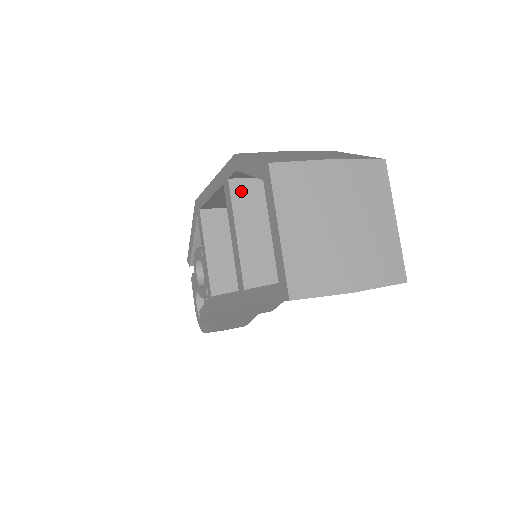
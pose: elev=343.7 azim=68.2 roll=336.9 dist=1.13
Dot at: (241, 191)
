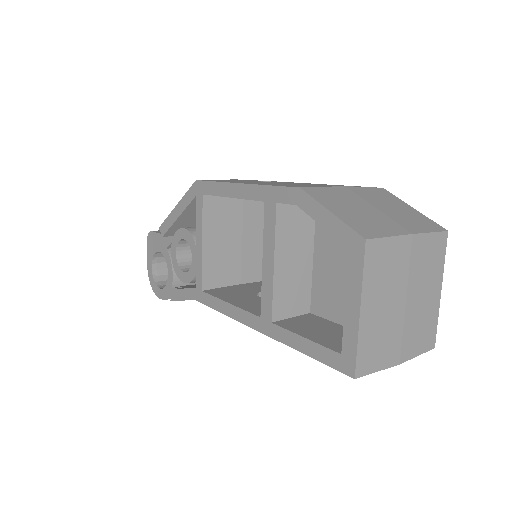
Dot at: (286, 217)
